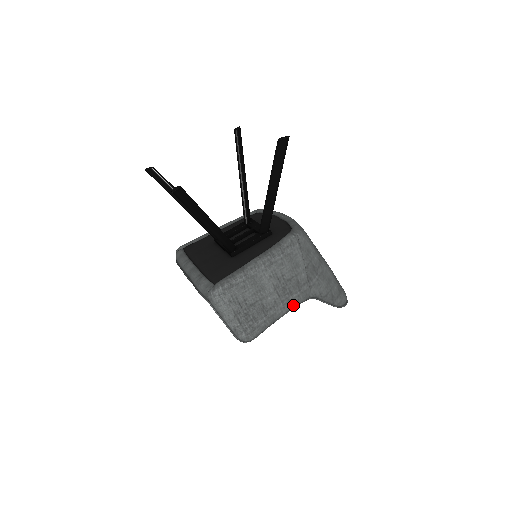
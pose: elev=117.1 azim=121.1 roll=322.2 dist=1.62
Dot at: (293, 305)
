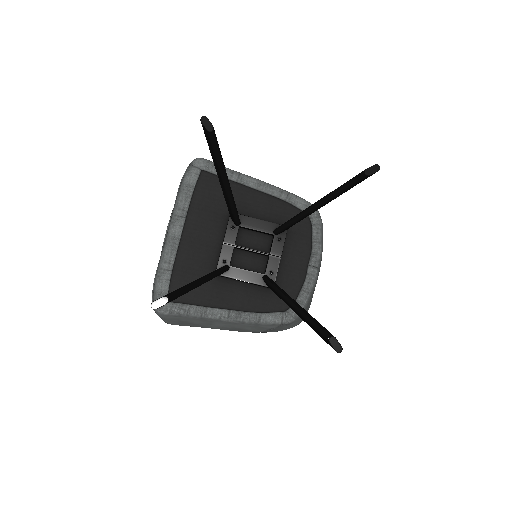
Dot at: occluded
